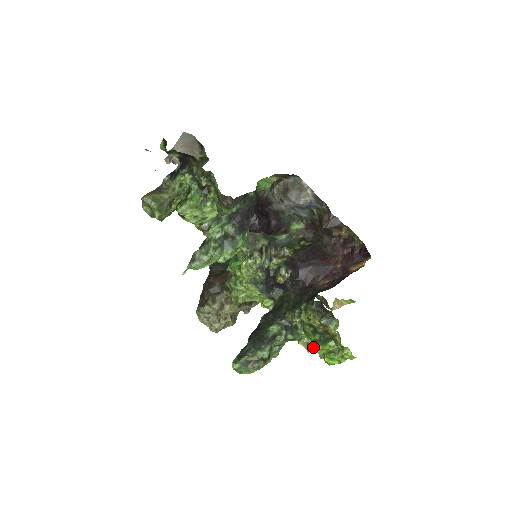
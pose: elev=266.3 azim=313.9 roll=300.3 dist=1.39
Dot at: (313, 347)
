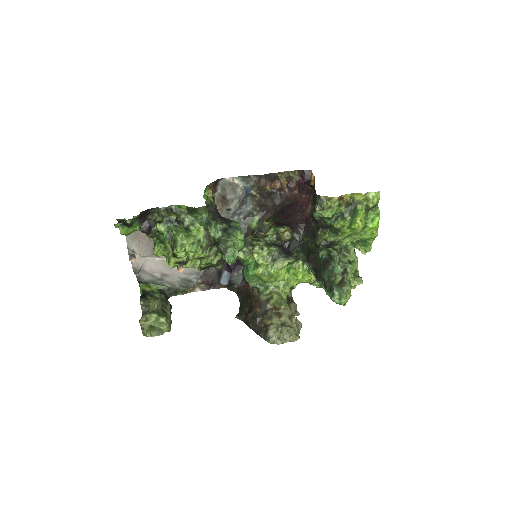
Dot at: (360, 277)
